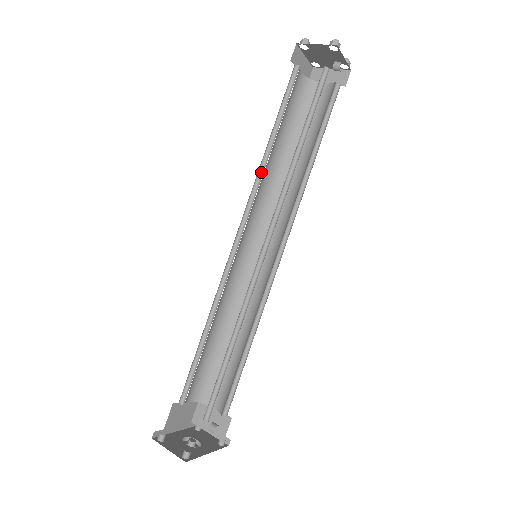
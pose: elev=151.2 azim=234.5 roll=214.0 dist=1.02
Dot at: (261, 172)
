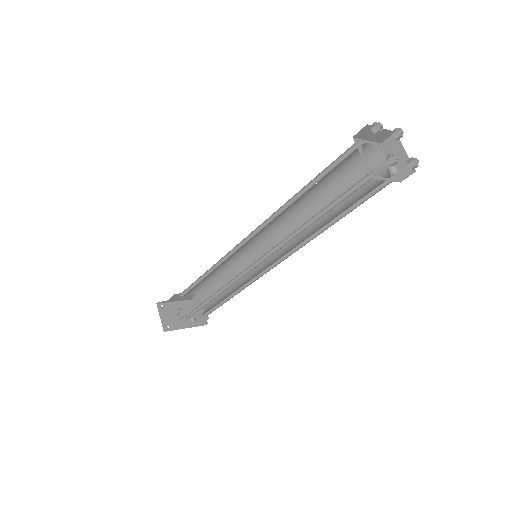
Dot at: (284, 208)
